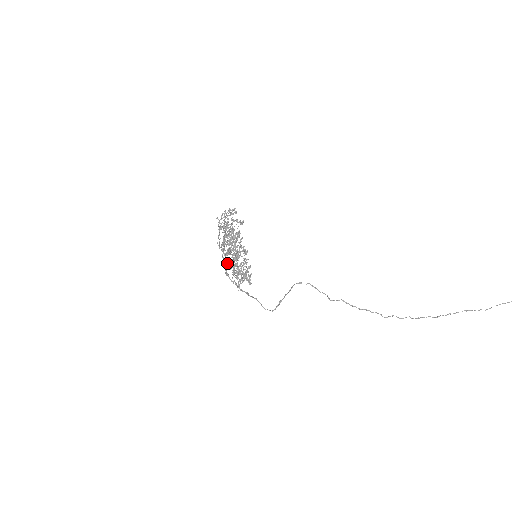
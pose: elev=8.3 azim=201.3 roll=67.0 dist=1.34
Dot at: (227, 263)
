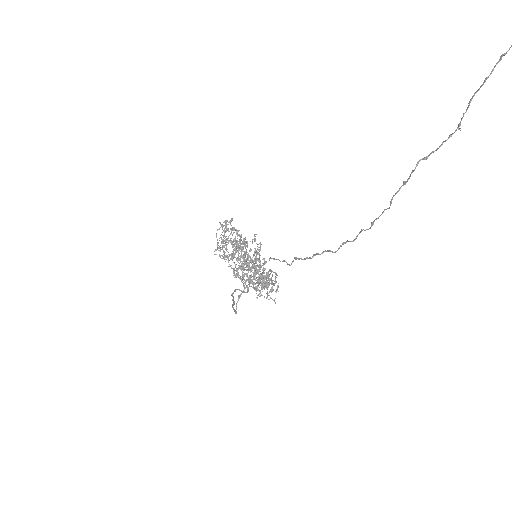
Dot at: (262, 279)
